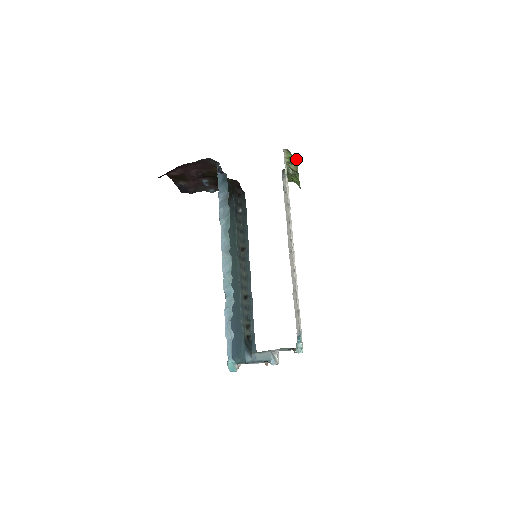
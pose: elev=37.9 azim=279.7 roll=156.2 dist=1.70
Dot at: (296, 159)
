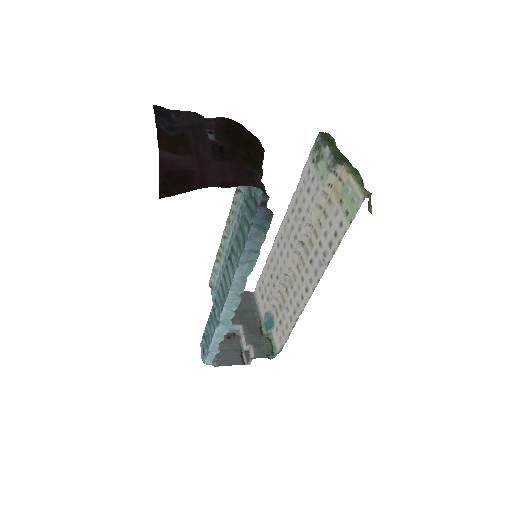
Dot at: (368, 192)
